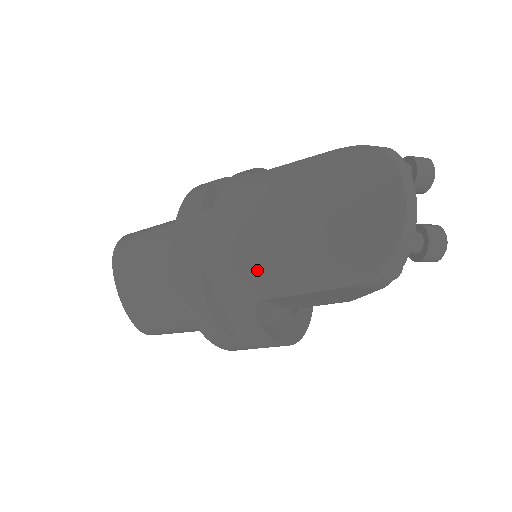
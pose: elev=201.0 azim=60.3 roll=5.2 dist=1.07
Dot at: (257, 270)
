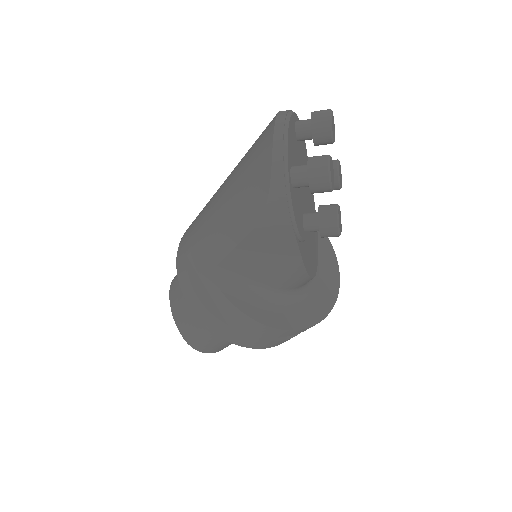
Dot at: (209, 240)
